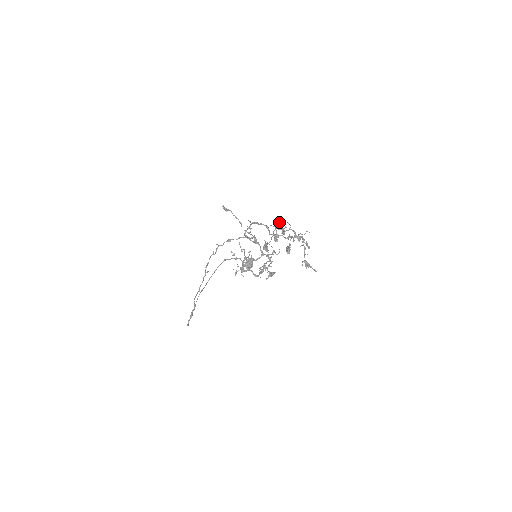
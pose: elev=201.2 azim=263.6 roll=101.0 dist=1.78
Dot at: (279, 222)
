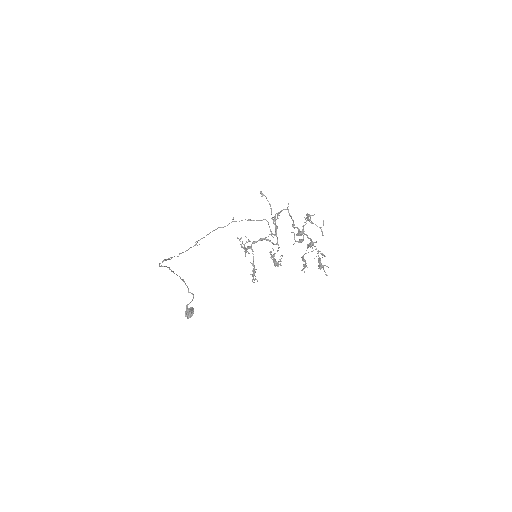
Dot at: (303, 229)
